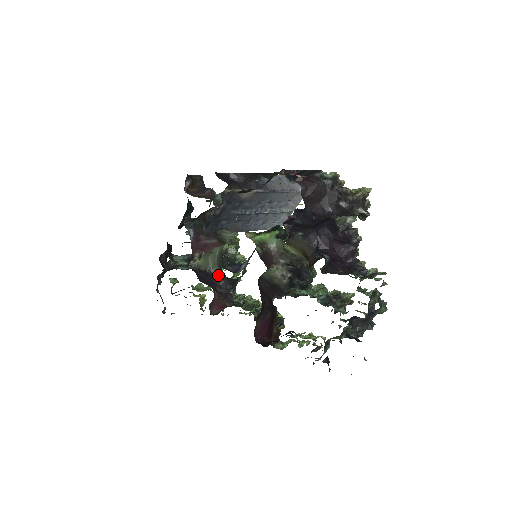
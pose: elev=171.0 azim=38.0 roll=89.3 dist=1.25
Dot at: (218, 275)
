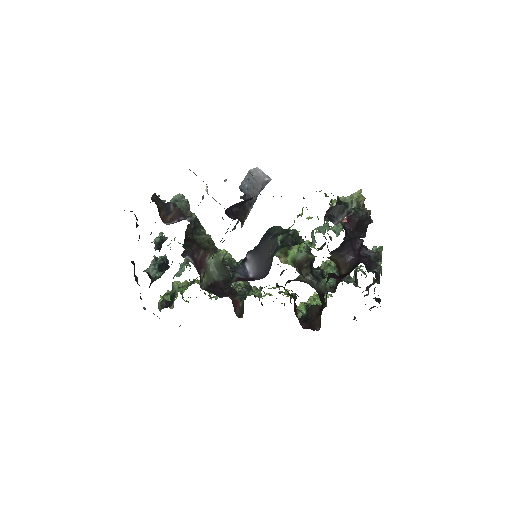
Dot at: (221, 281)
